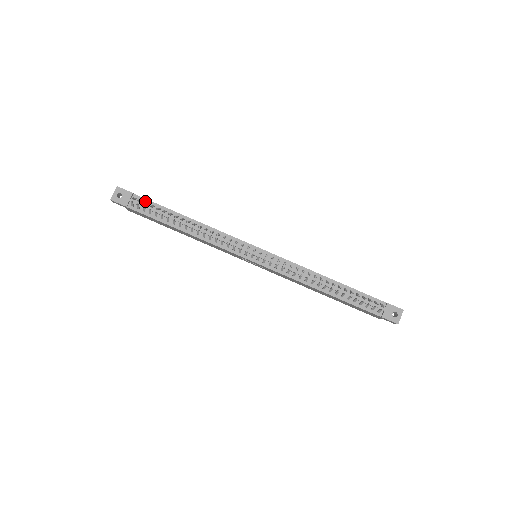
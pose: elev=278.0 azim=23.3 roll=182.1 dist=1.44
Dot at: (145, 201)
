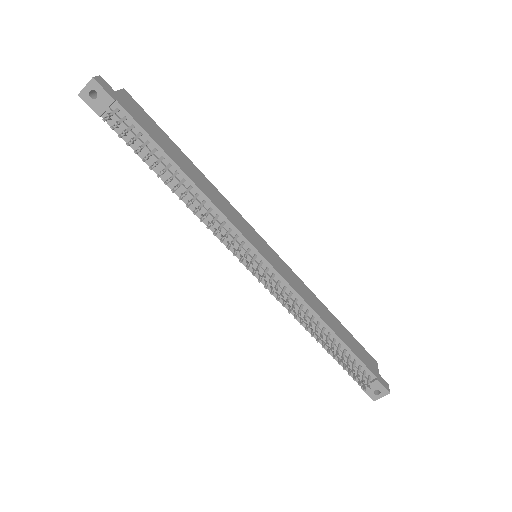
Dot at: (130, 120)
